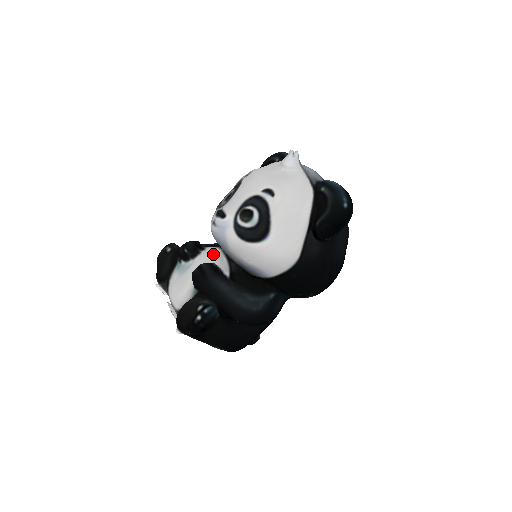
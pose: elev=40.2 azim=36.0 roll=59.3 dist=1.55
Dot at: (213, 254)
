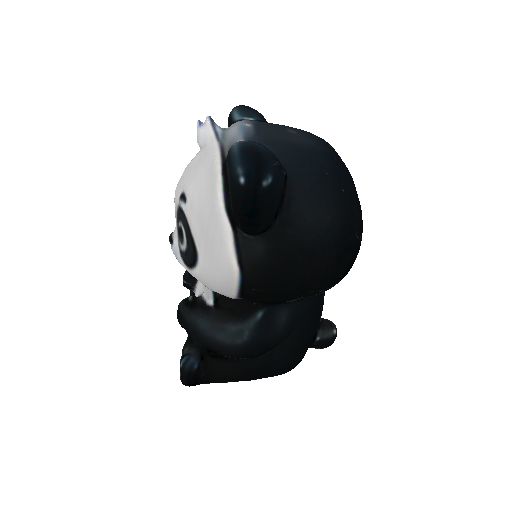
Dot at: occluded
